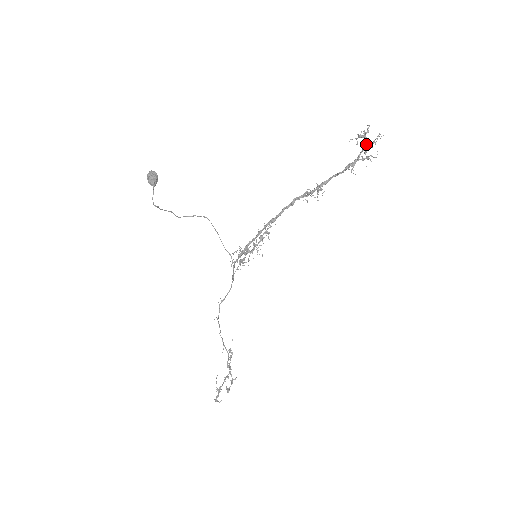
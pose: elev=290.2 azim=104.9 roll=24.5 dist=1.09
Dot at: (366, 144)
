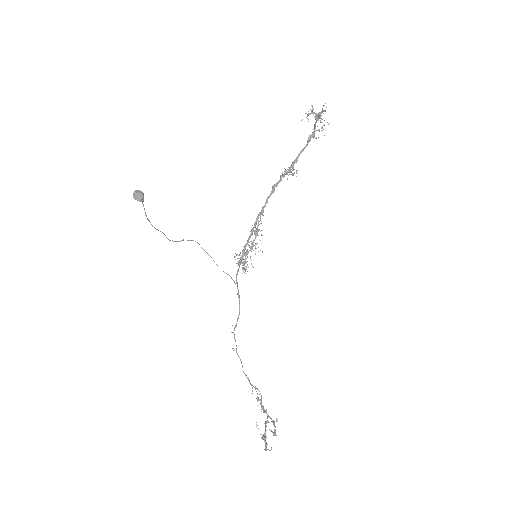
Dot at: (316, 116)
